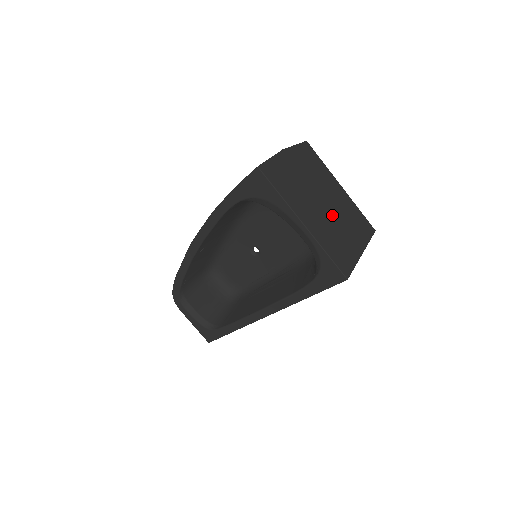
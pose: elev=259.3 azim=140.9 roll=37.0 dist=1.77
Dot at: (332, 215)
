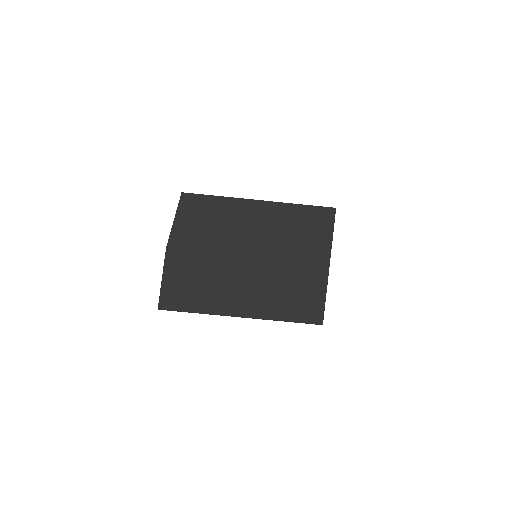
Dot at: (266, 262)
